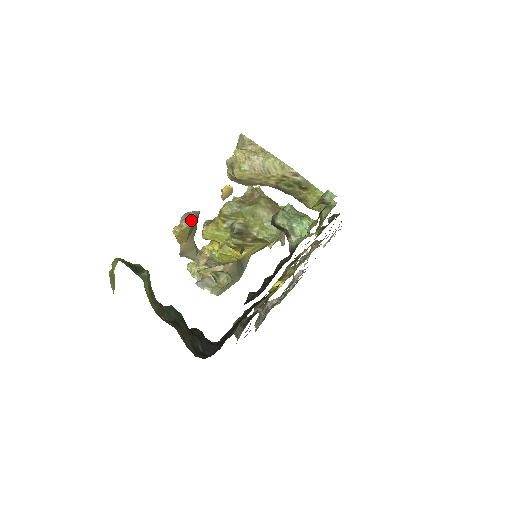
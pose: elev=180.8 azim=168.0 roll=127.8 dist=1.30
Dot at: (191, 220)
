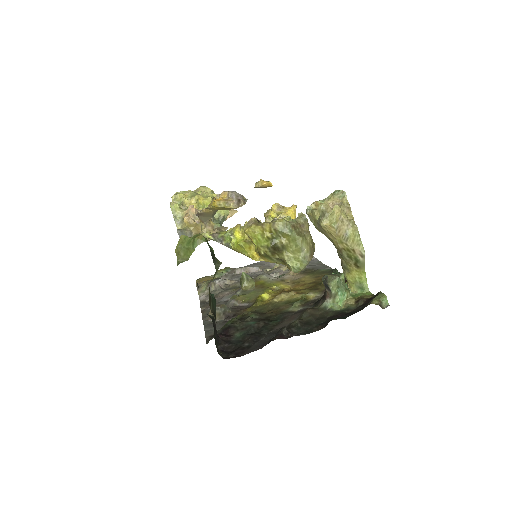
Dot at: (239, 205)
